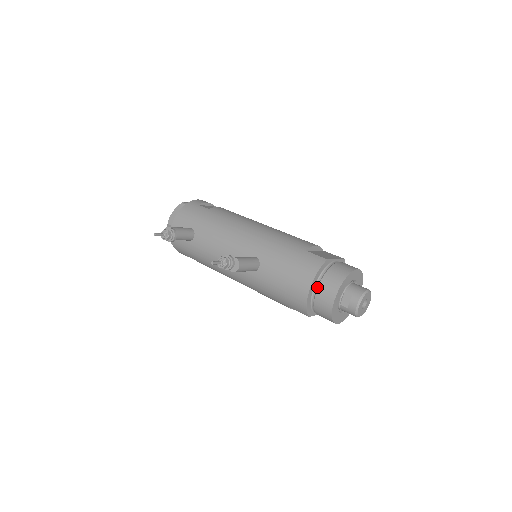
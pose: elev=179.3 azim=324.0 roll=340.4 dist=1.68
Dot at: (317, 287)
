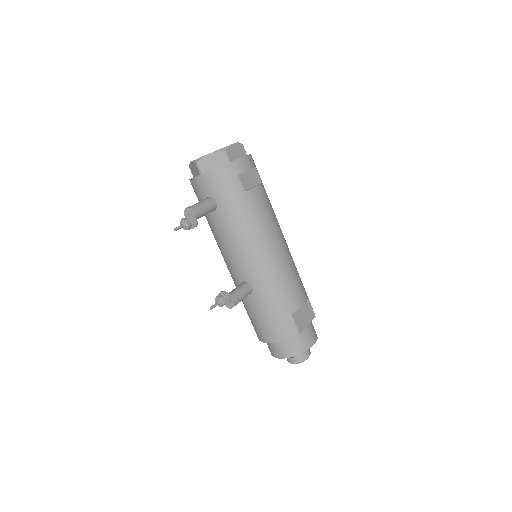
Dot at: occluded
